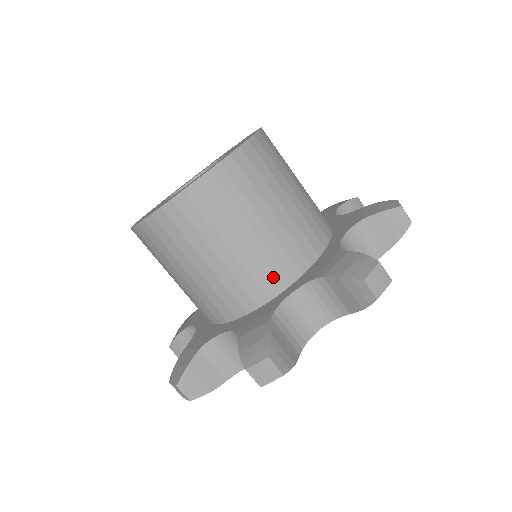
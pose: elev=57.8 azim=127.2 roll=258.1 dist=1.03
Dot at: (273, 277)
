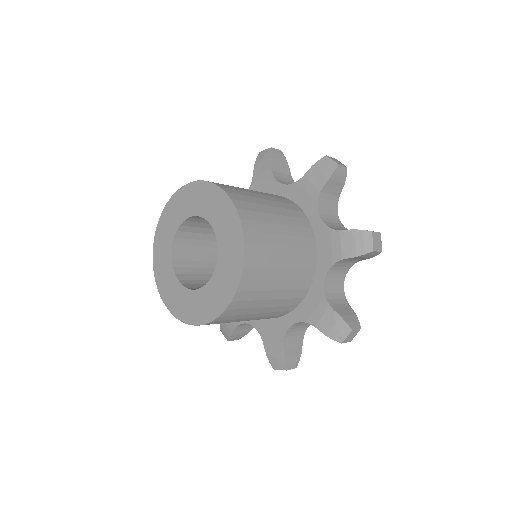
Dot at: (305, 278)
